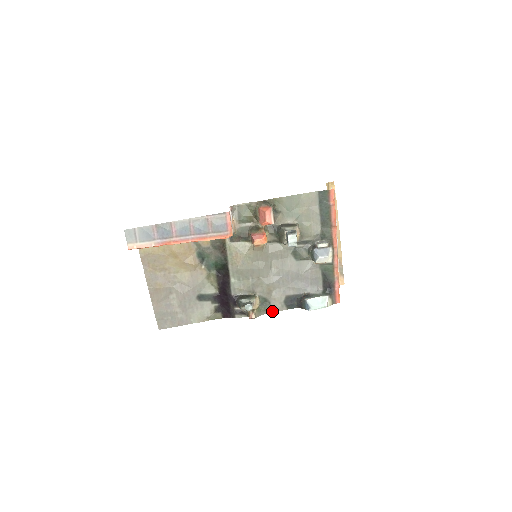
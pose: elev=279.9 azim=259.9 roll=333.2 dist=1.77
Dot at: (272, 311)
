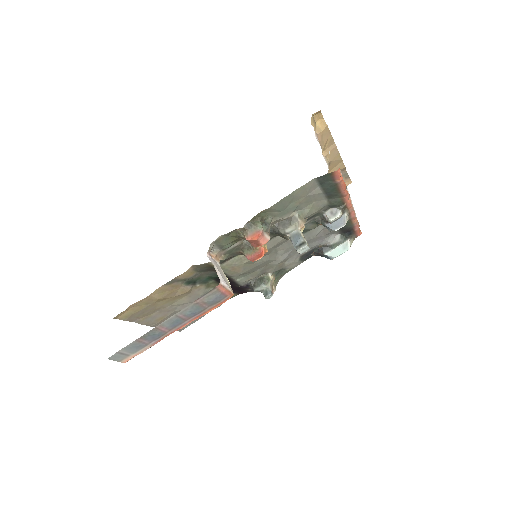
Dot at: occluded
